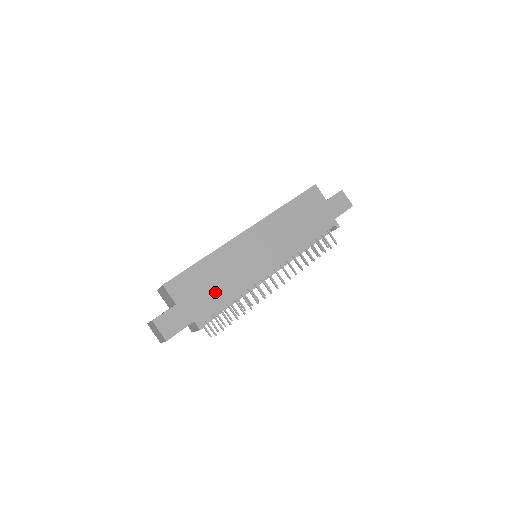
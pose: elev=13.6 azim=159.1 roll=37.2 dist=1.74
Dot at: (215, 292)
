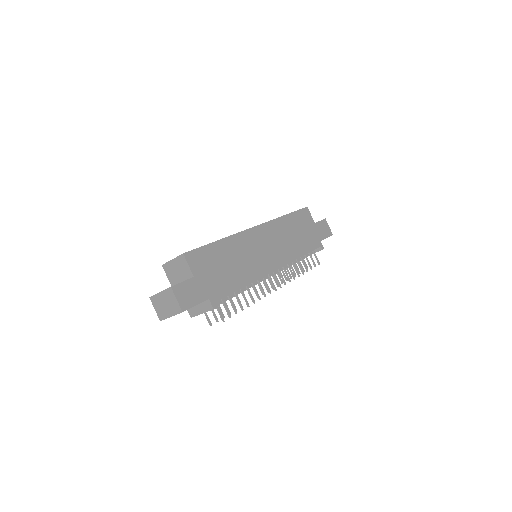
Dot at: (228, 275)
